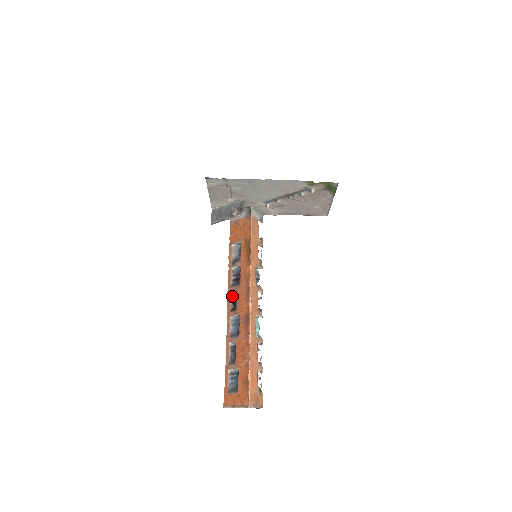
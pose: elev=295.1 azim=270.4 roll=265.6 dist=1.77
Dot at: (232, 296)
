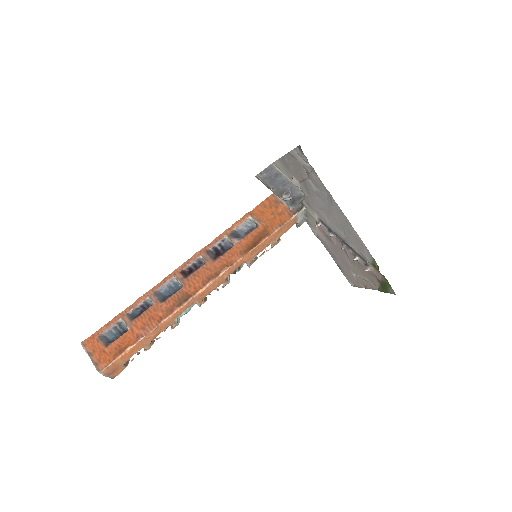
Dot at: (197, 260)
